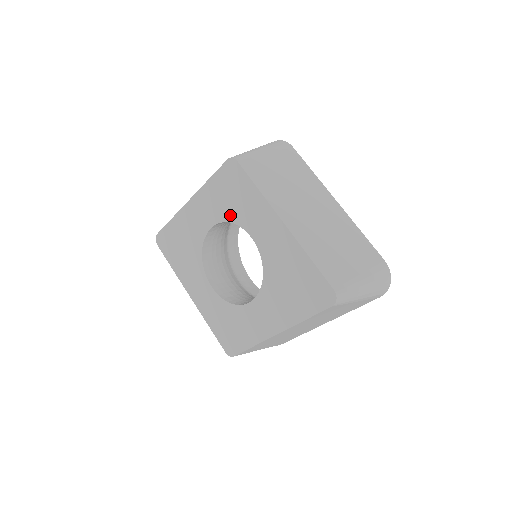
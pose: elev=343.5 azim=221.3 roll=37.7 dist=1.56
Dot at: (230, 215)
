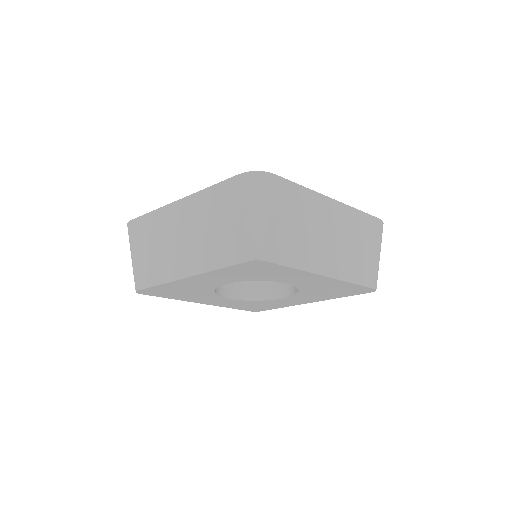
Dot at: (255, 279)
